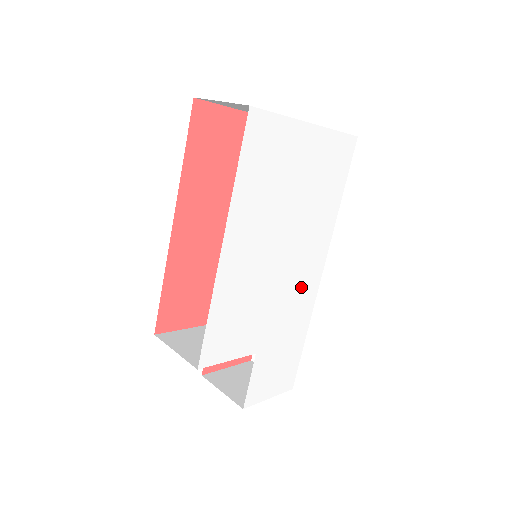
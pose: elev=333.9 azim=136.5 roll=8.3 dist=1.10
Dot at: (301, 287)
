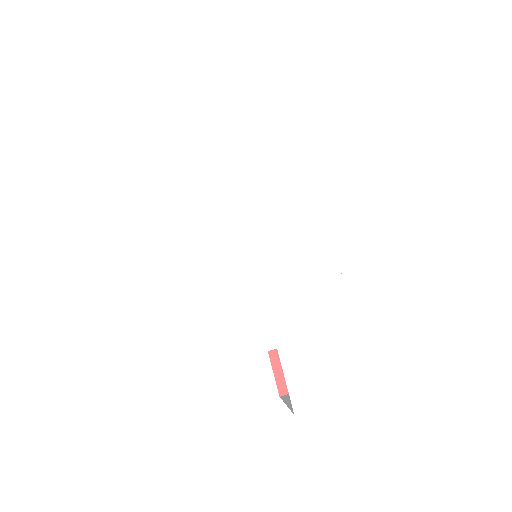
Dot at: (307, 267)
